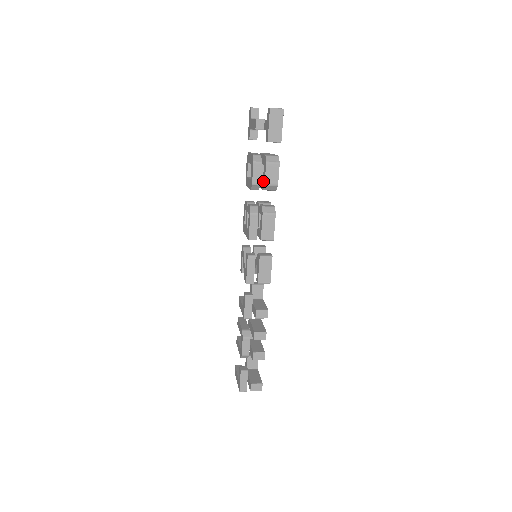
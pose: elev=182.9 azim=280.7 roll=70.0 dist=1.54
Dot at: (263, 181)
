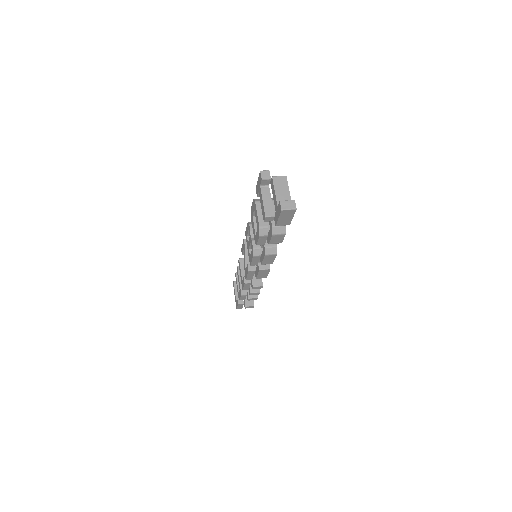
Dot at: (268, 237)
